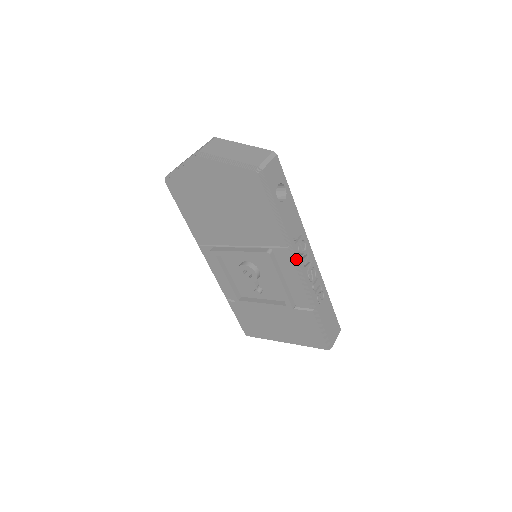
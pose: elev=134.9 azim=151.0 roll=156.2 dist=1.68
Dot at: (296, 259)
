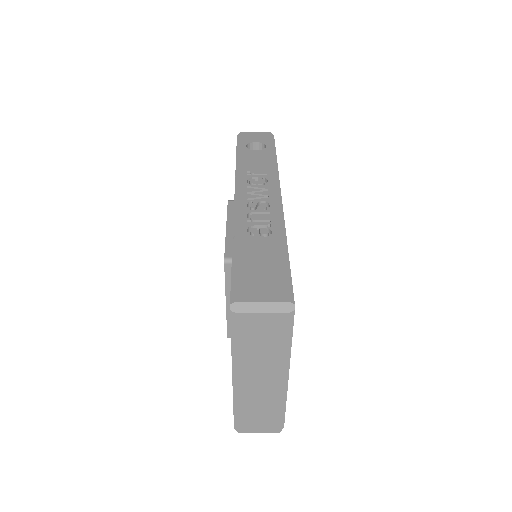
Dot at: (239, 184)
